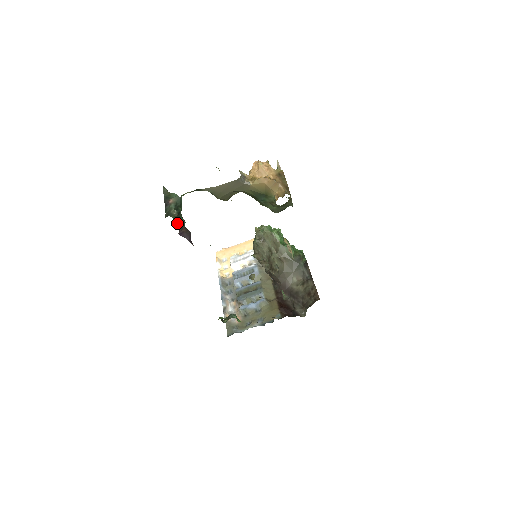
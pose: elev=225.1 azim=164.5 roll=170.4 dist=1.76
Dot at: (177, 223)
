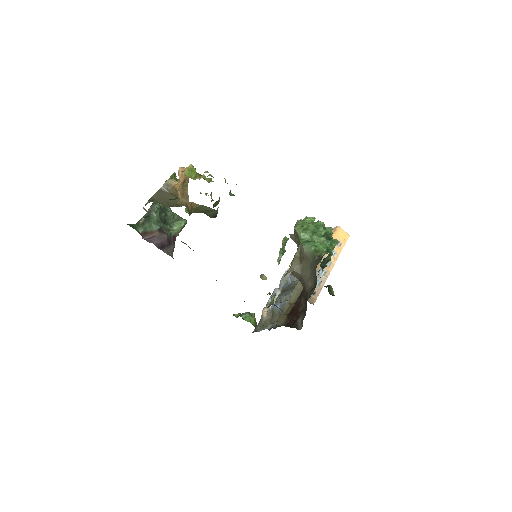
Dot at: (139, 230)
